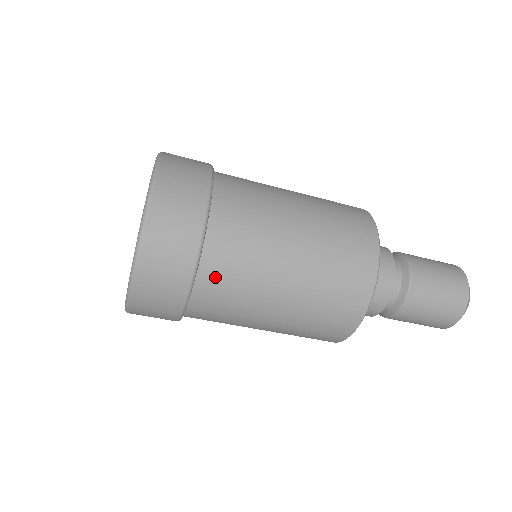
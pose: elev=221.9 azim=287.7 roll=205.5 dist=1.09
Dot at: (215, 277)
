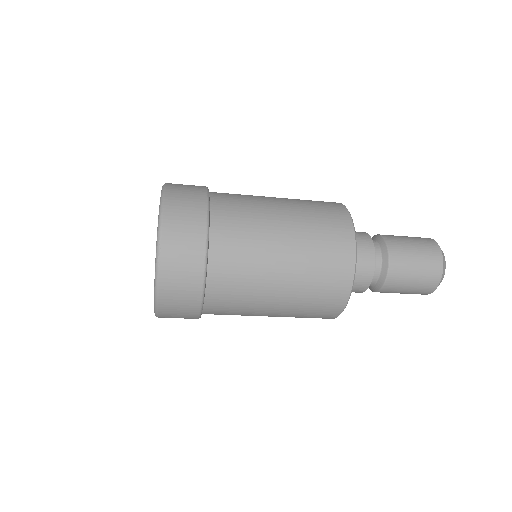
Dot at: (217, 309)
